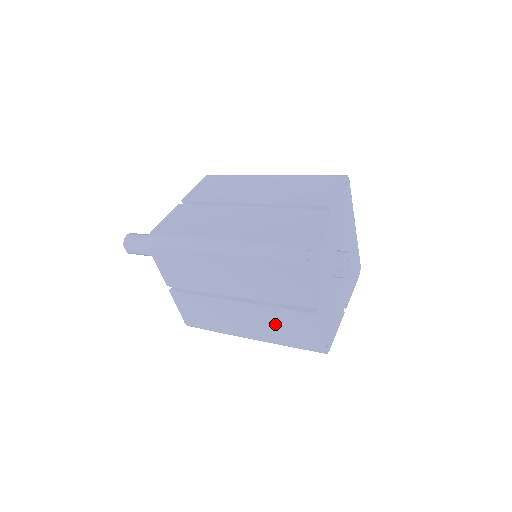
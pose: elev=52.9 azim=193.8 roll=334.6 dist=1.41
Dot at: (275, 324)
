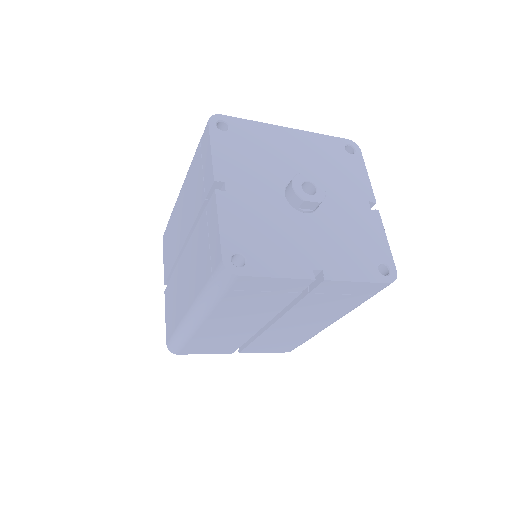
Dot at: (322, 307)
